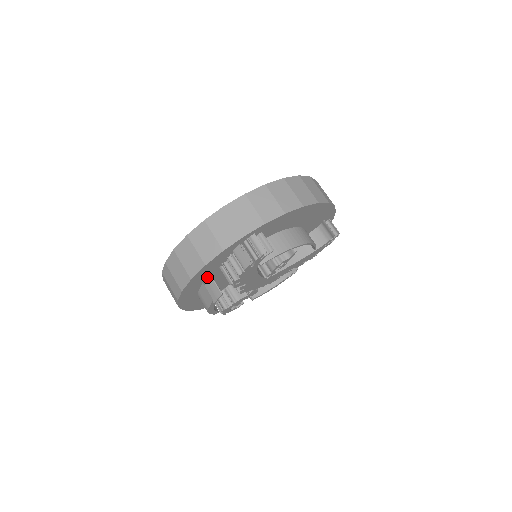
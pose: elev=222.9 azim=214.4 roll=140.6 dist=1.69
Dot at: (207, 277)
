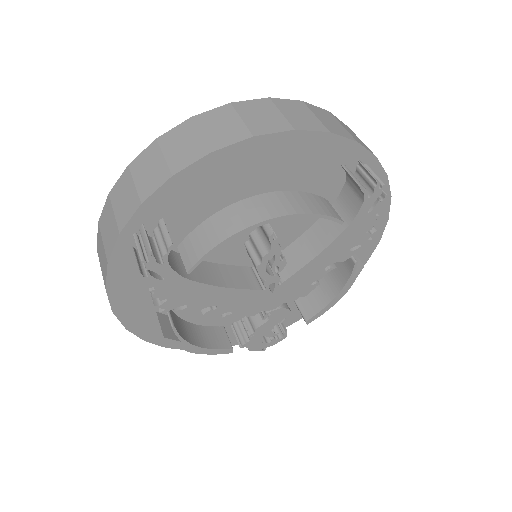
Dot at: occluded
